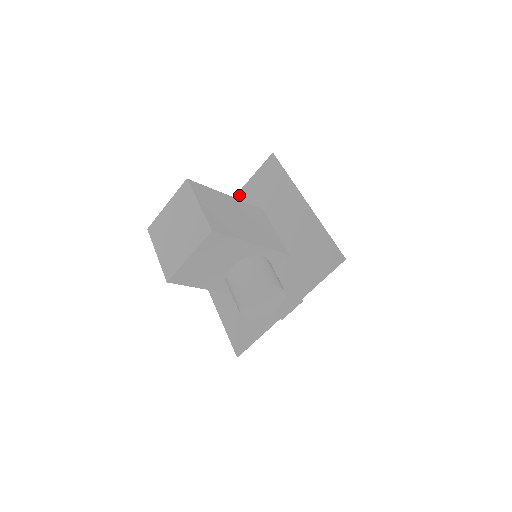
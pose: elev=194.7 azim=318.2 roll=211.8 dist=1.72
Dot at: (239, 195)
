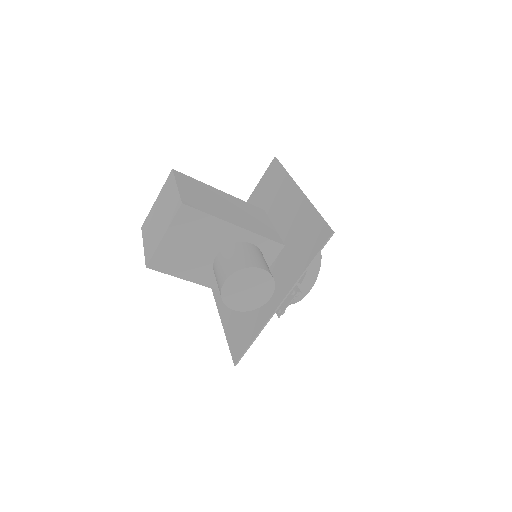
Dot at: occluded
